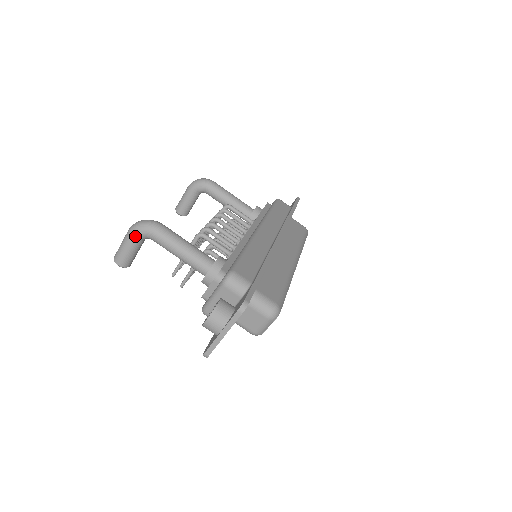
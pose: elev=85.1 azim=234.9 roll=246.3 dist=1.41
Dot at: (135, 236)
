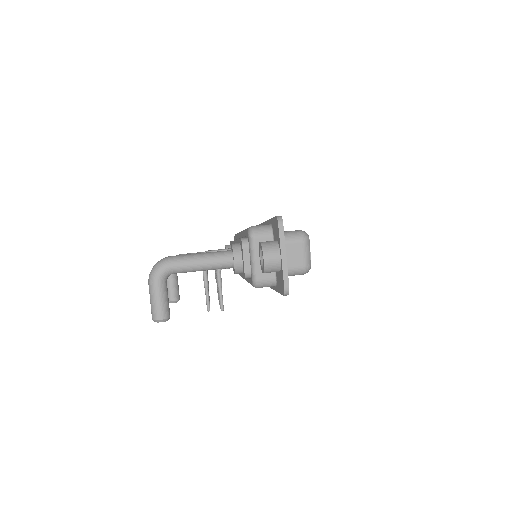
Dot at: (157, 279)
